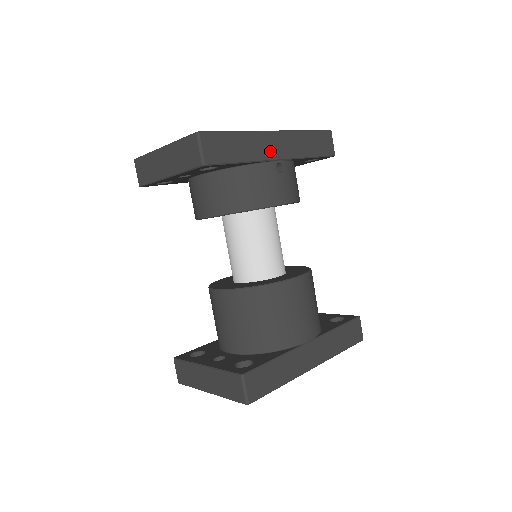
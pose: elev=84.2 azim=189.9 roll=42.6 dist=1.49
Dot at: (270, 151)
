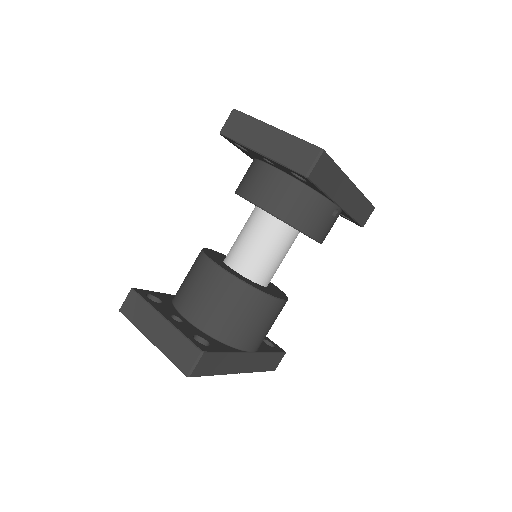
Dot at: (341, 196)
